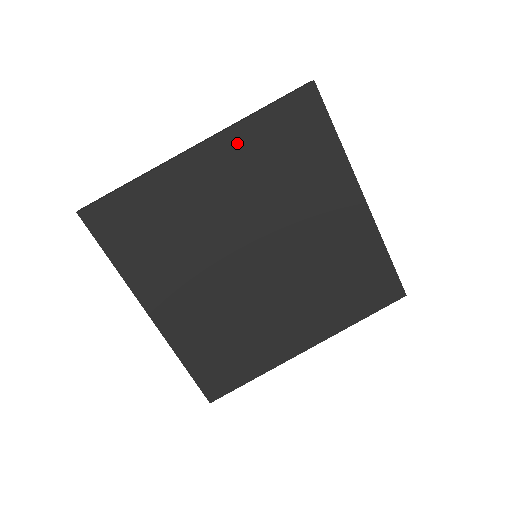
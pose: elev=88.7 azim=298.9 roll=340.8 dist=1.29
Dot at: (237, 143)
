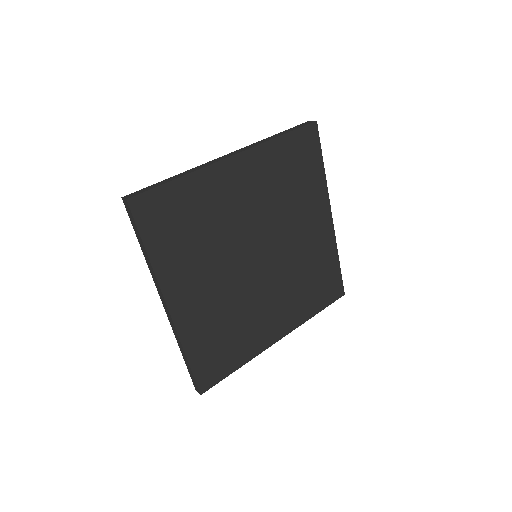
Dot at: (262, 158)
